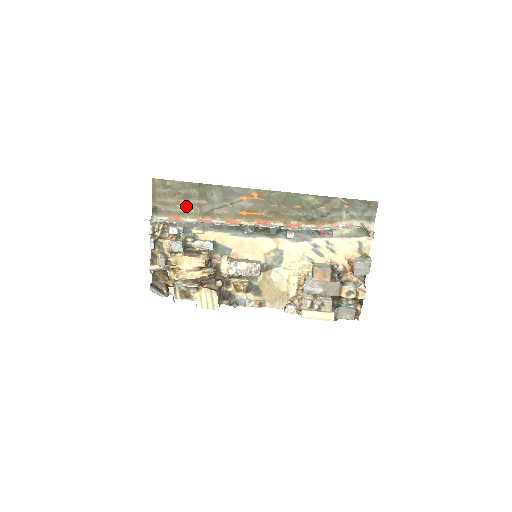
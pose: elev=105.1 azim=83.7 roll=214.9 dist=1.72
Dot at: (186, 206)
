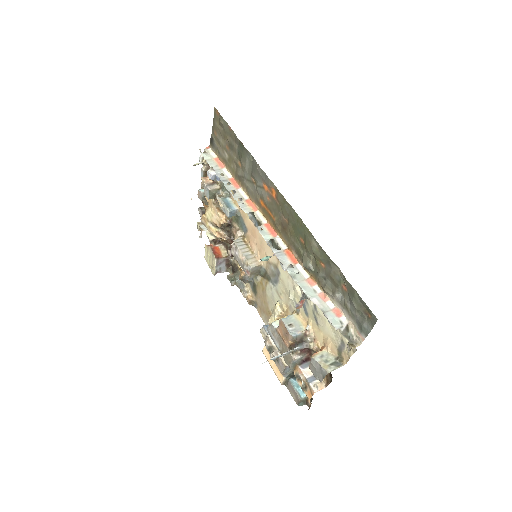
Dot at: (229, 156)
